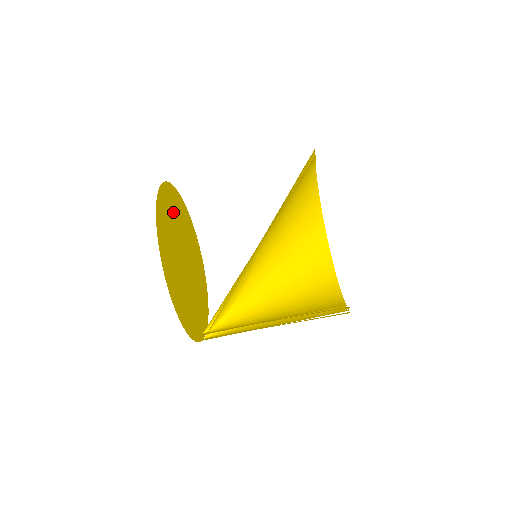
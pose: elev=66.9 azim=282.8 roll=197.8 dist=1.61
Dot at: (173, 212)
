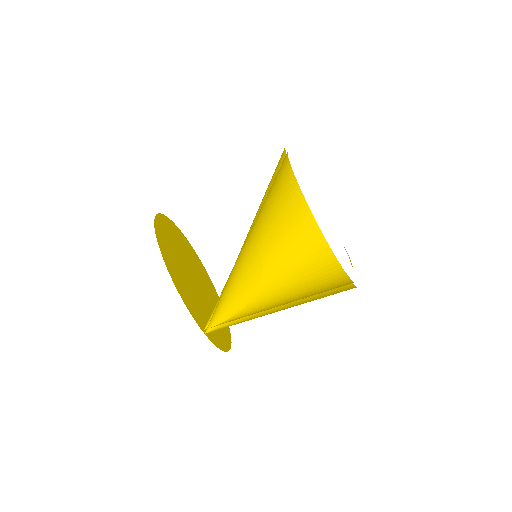
Dot at: (189, 253)
